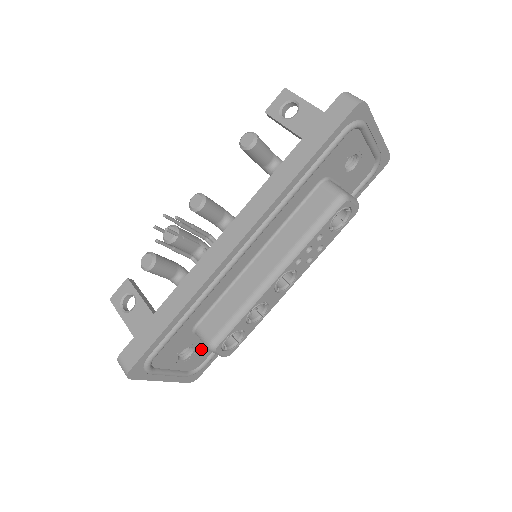
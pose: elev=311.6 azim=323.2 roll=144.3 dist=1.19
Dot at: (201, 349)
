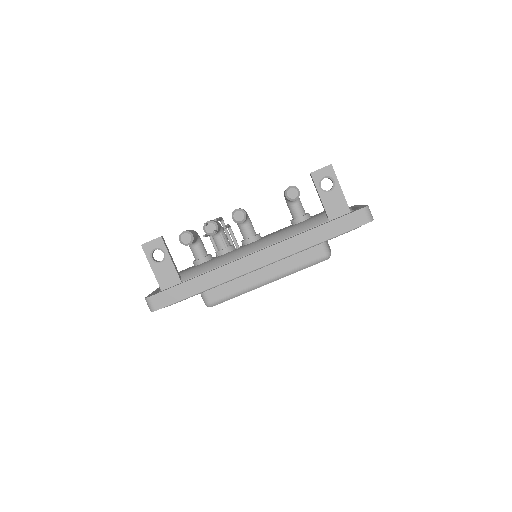
Dot at: occluded
